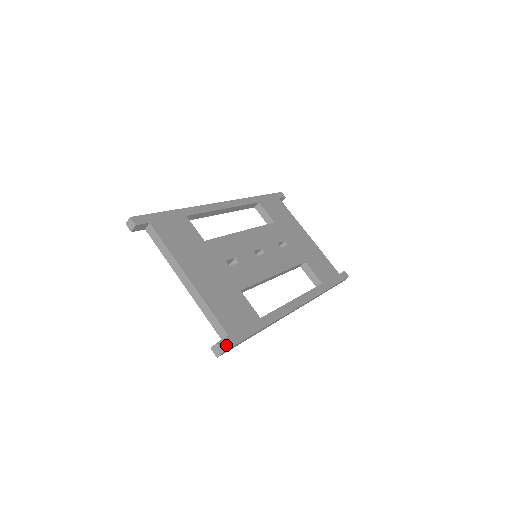
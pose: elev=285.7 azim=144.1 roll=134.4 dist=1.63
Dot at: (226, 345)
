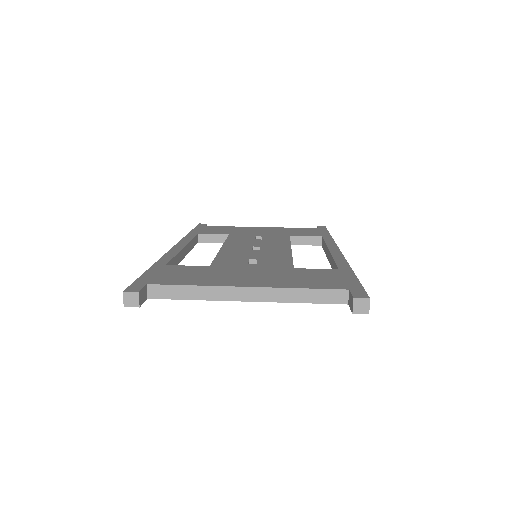
Dot at: (361, 294)
